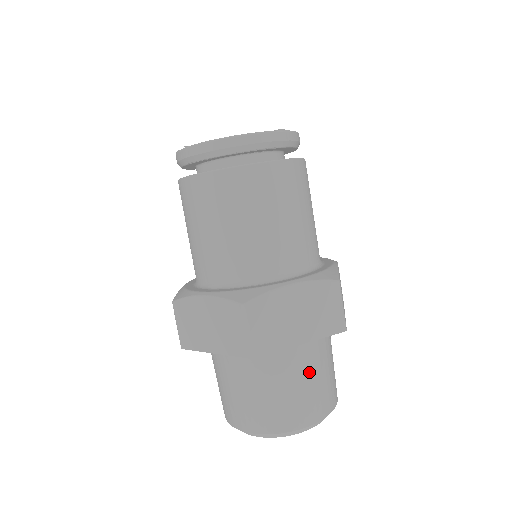
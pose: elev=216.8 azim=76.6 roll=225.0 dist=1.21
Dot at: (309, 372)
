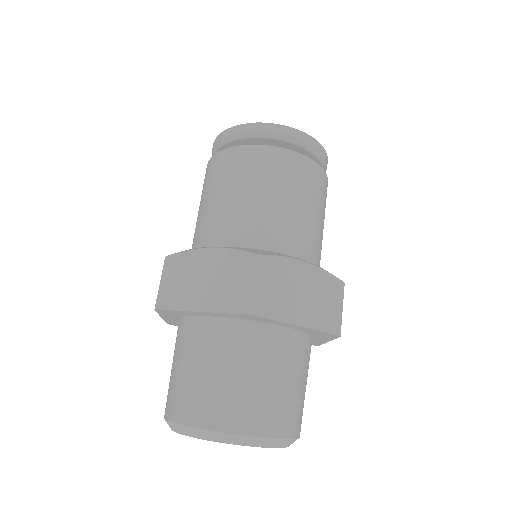
Dot at: (291, 372)
